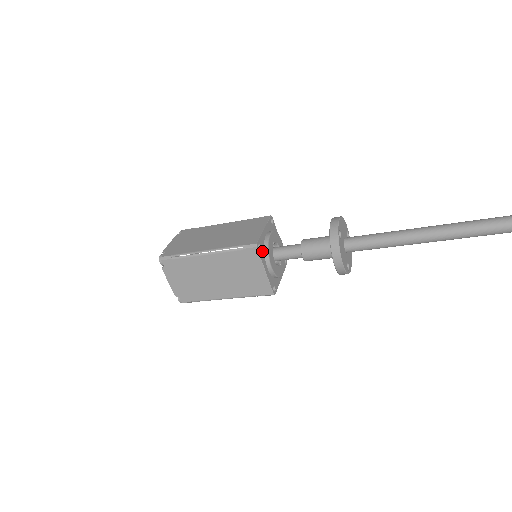
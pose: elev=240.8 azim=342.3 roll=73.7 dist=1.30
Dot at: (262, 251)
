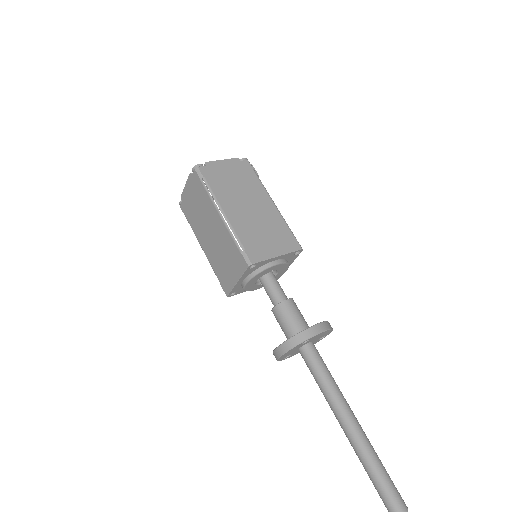
Dot at: (253, 269)
